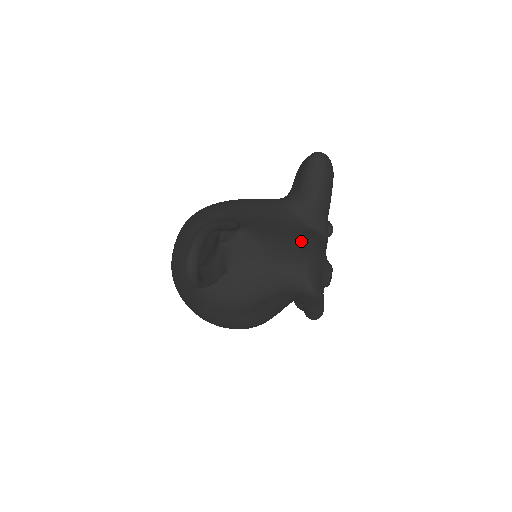
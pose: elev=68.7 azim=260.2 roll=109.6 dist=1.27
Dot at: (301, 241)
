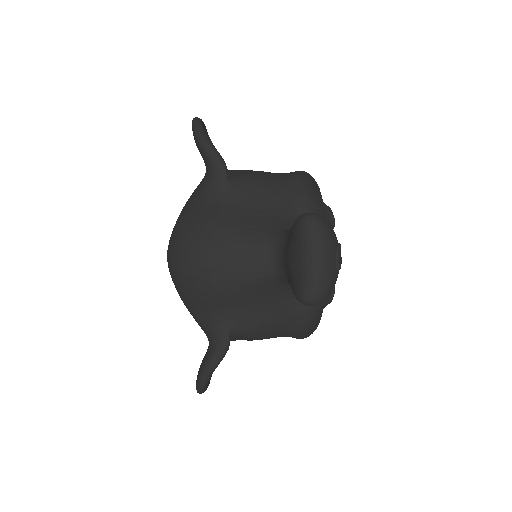
Dot at: (295, 320)
